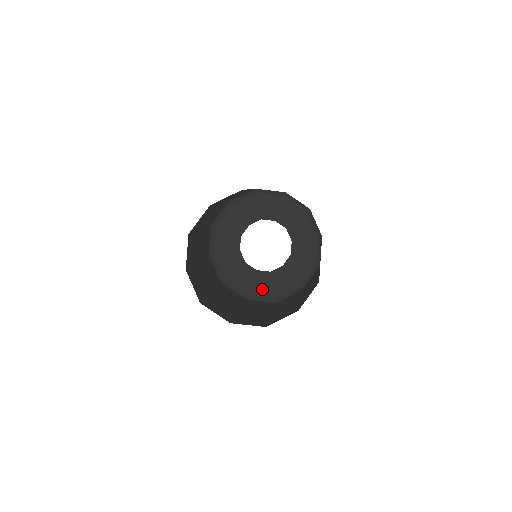
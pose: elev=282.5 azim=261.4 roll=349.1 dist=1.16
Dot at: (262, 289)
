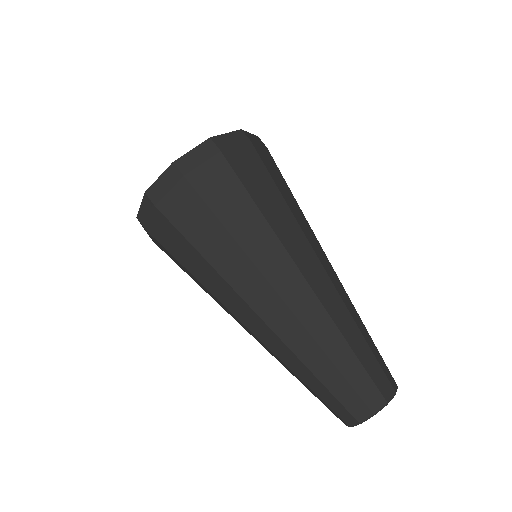
Dot at: occluded
